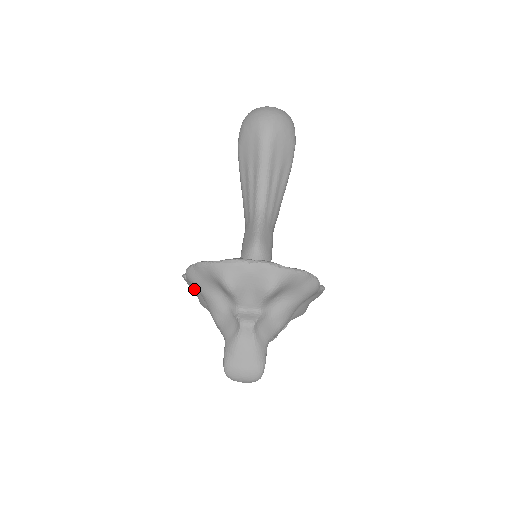
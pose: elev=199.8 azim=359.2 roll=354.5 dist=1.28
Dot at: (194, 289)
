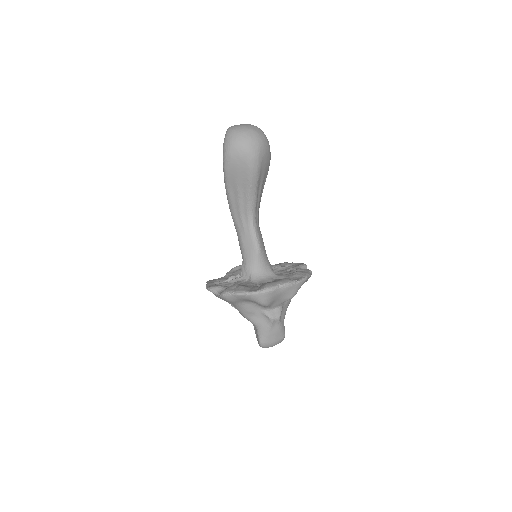
Dot at: occluded
